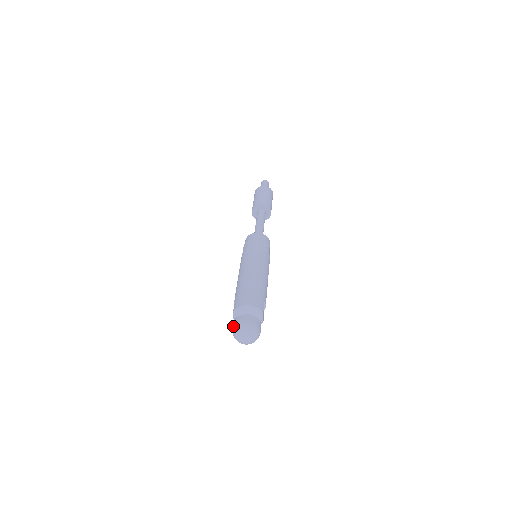
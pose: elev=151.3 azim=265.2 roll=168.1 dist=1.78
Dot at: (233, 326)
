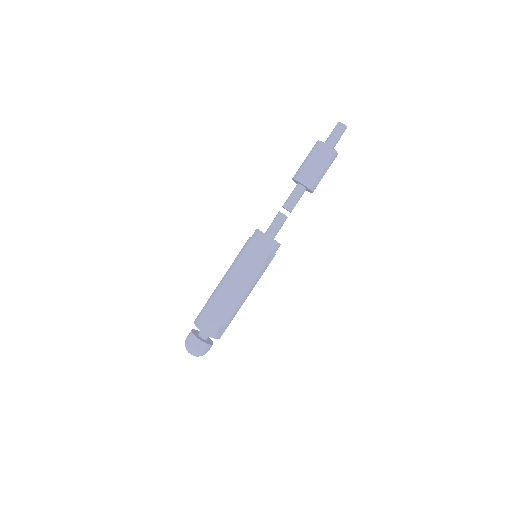
Dot at: (187, 336)
